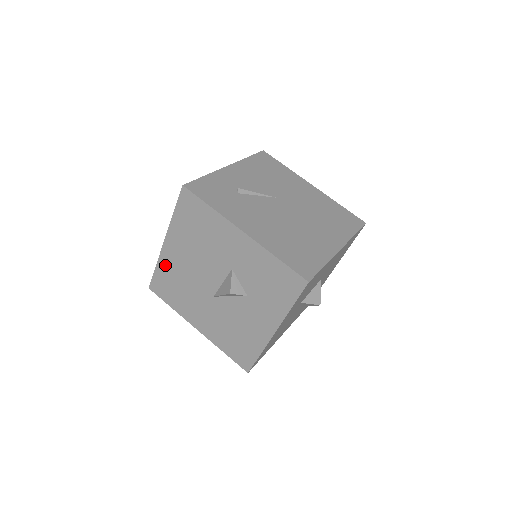
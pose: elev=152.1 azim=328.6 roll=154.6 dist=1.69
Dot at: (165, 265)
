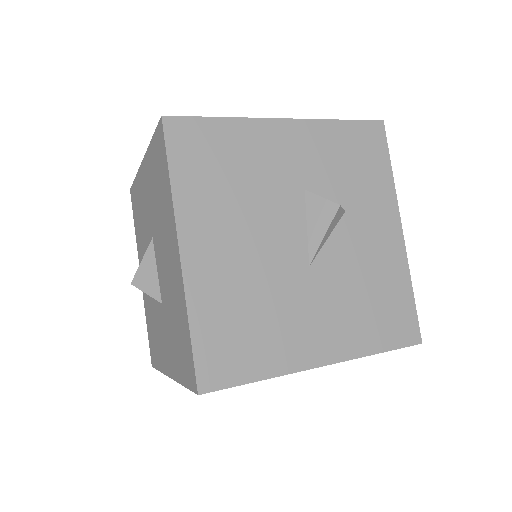
Dot at: (205, 299)
